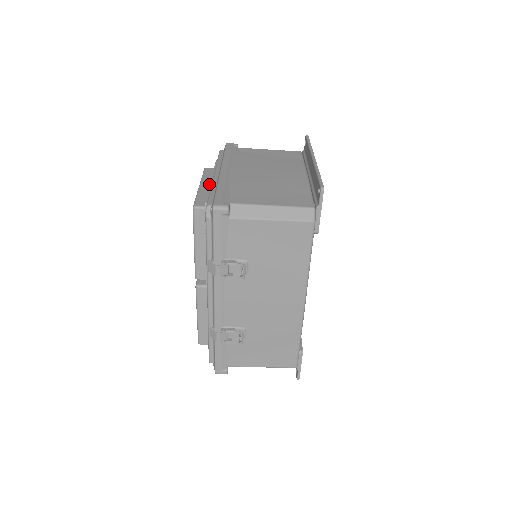
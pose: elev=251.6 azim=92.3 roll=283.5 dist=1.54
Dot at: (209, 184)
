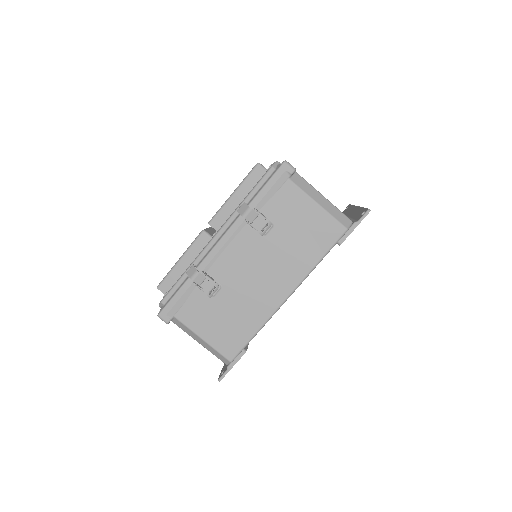
Dot at: occluded
